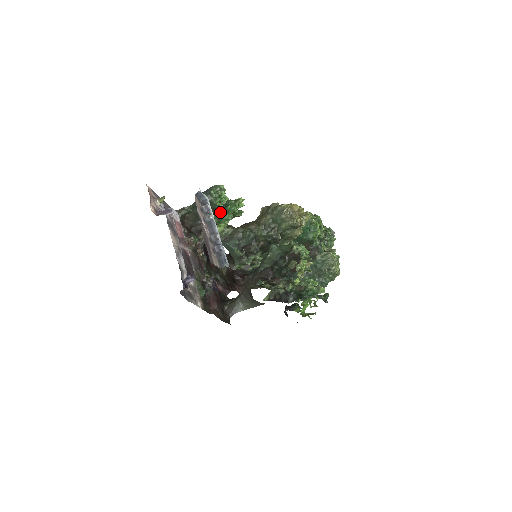
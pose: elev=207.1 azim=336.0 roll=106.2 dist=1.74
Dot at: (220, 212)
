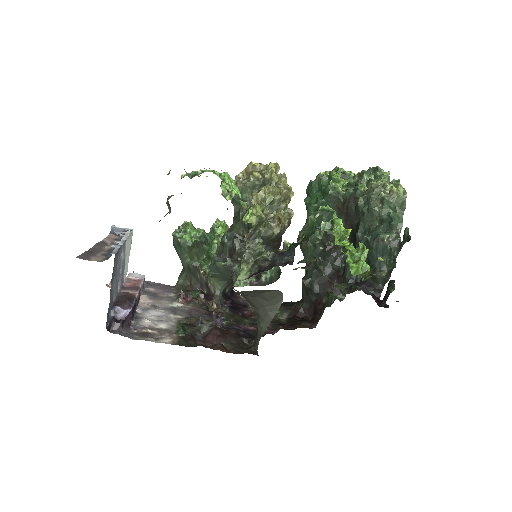
Dot at: (205, 249)
